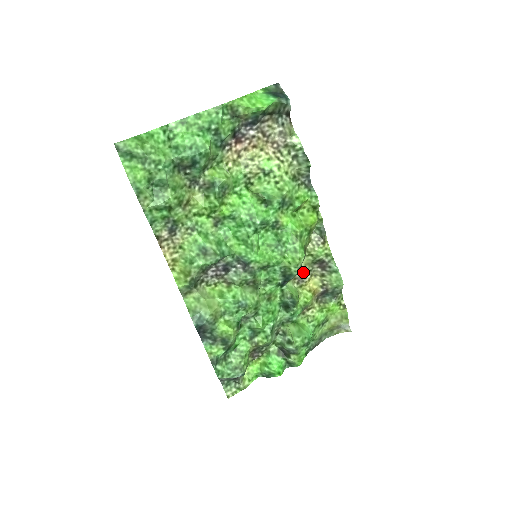
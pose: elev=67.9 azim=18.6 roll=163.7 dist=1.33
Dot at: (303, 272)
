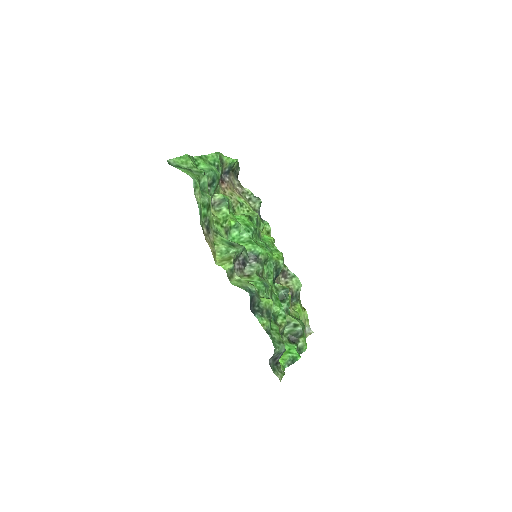
Dot at: (277, 279)
